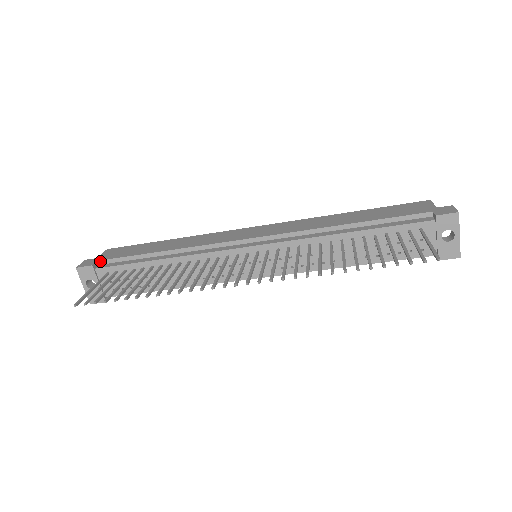
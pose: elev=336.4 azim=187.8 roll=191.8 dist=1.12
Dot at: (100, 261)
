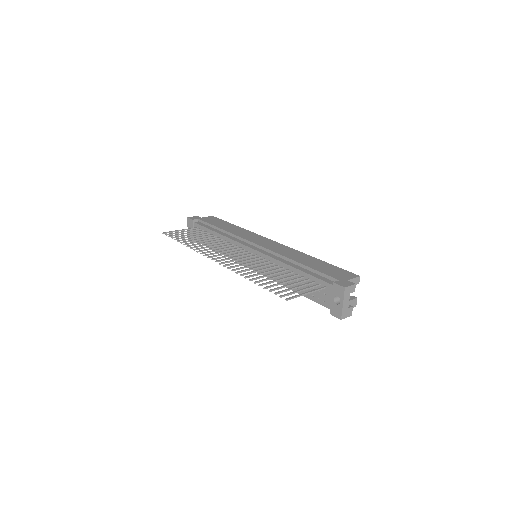
Dot at: (199, 220)
